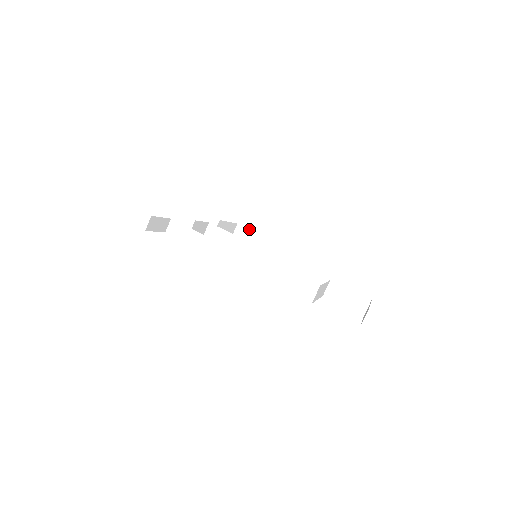
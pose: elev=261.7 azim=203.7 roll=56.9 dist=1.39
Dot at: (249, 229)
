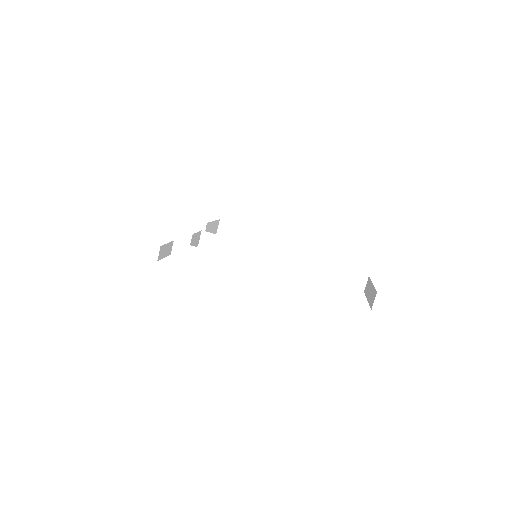
Dot at: (233, 223)
